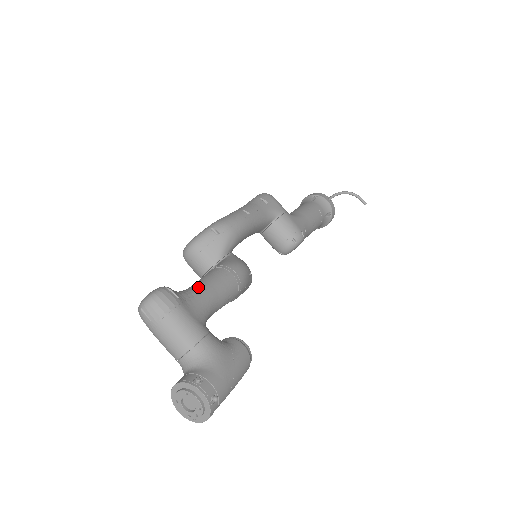
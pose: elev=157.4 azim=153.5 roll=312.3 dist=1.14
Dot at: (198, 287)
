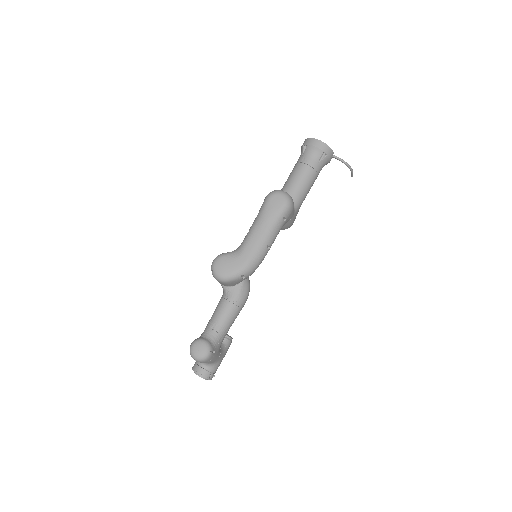
Dot at: (223, 332)
